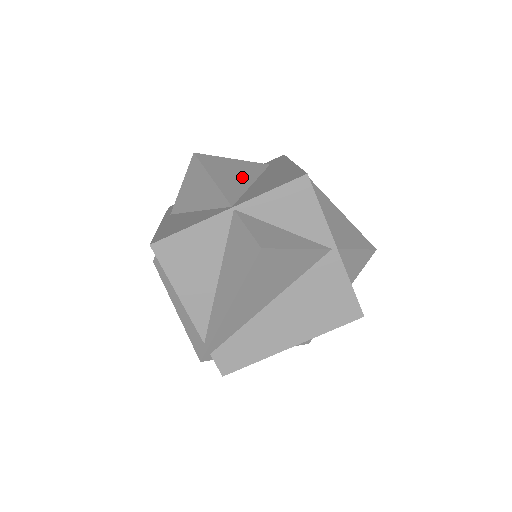
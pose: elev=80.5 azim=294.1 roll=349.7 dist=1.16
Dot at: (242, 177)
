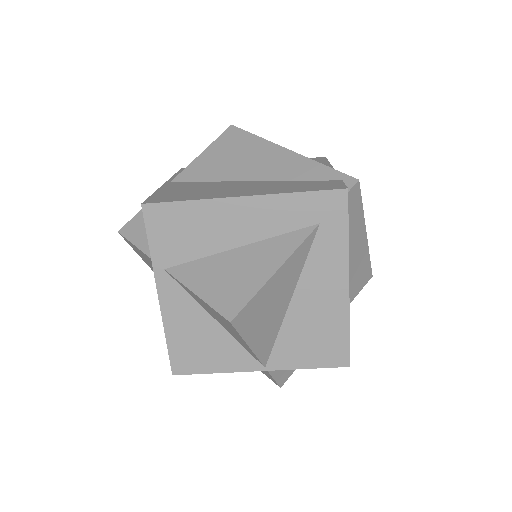
Dot at: (280, 304)
